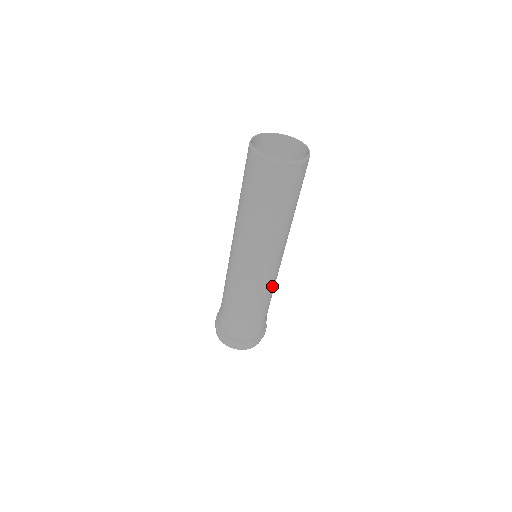
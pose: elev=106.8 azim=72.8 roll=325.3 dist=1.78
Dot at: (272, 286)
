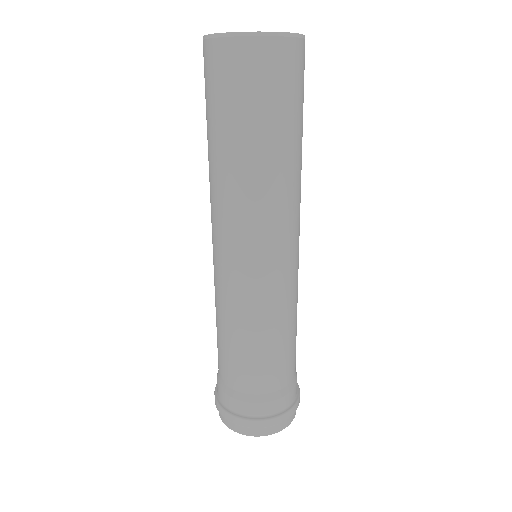
Dot at: (295, 298)
